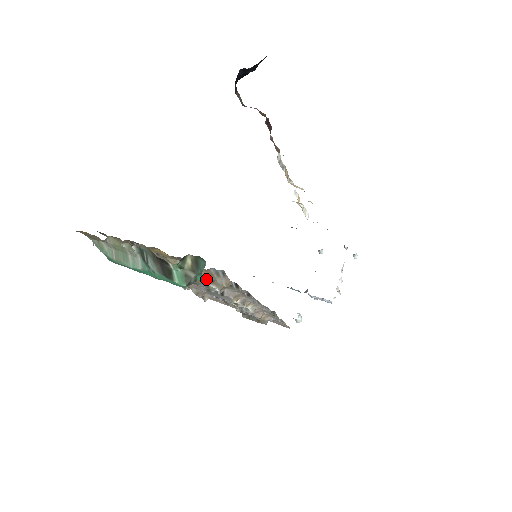
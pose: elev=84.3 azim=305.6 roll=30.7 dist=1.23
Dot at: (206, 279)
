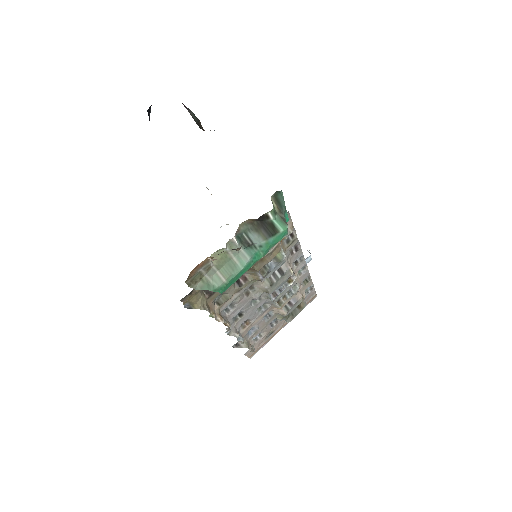
Dot at: occluded
